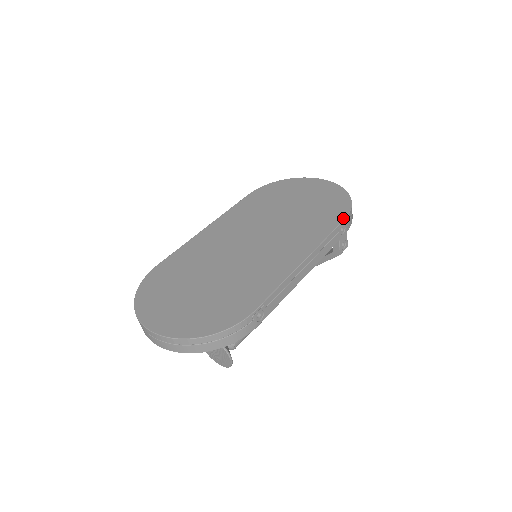
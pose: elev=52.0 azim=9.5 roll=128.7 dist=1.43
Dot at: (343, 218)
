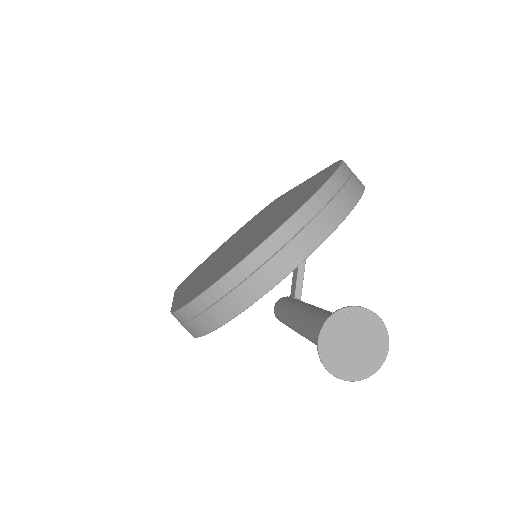
Dot at: (277, 198)
